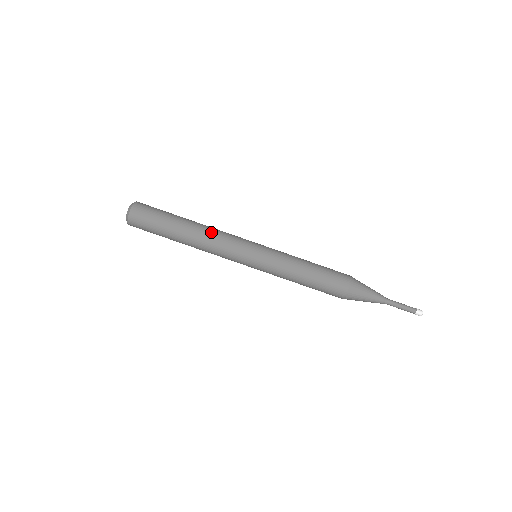
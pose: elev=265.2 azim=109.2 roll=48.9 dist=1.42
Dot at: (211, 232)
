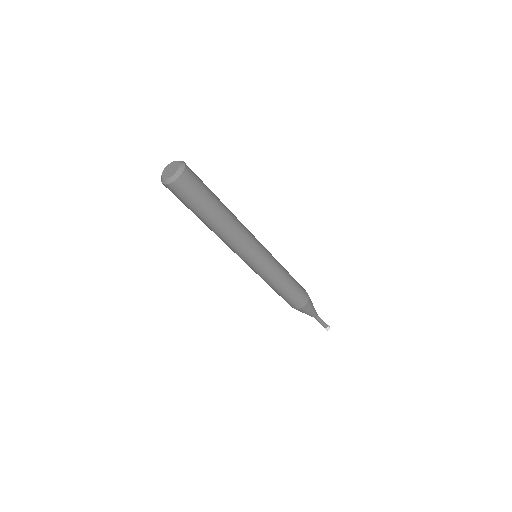
Dot at: (231, 237)
